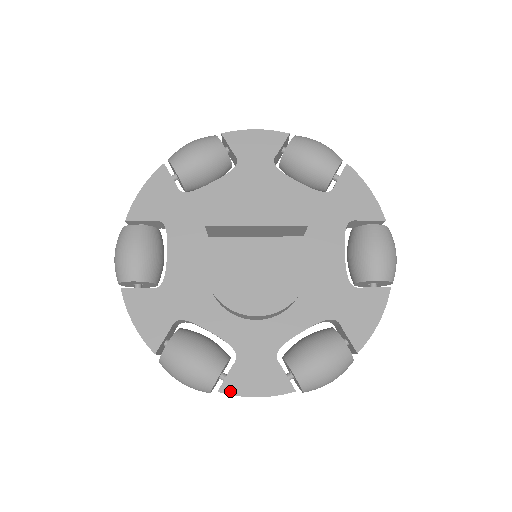
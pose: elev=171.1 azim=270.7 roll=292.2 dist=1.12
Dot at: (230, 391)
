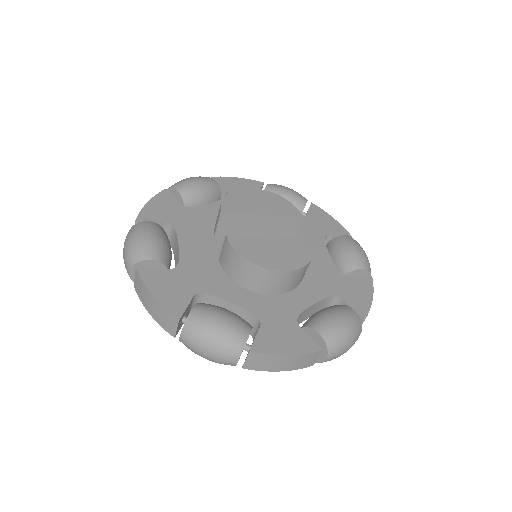
Dot at: (262, 351)
